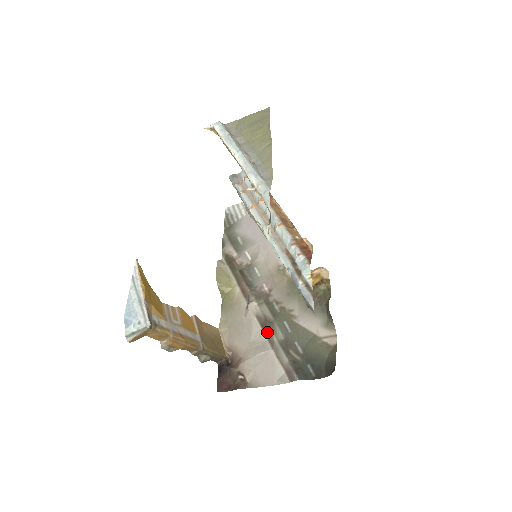
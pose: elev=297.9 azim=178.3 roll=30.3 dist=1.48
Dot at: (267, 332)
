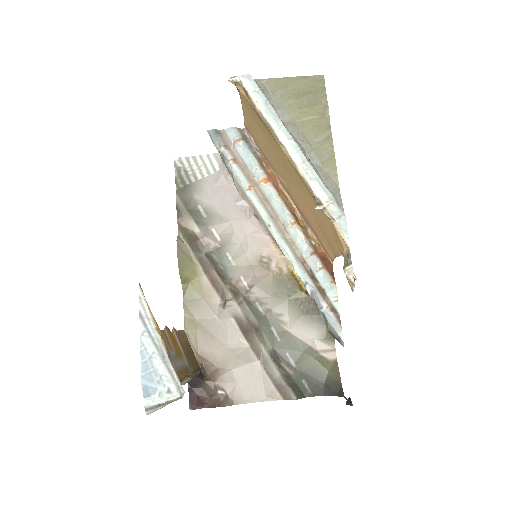
Dot at: (250, 339)
